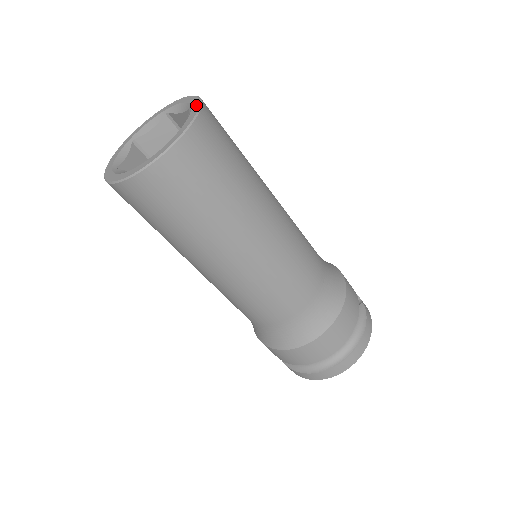
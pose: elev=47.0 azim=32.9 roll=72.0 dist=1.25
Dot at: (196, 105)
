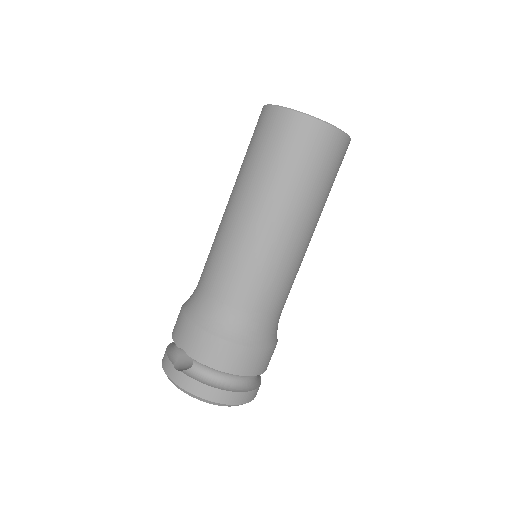
Dot at: occluded
